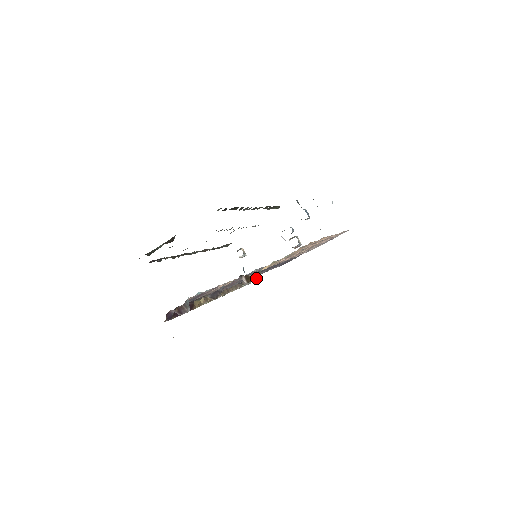
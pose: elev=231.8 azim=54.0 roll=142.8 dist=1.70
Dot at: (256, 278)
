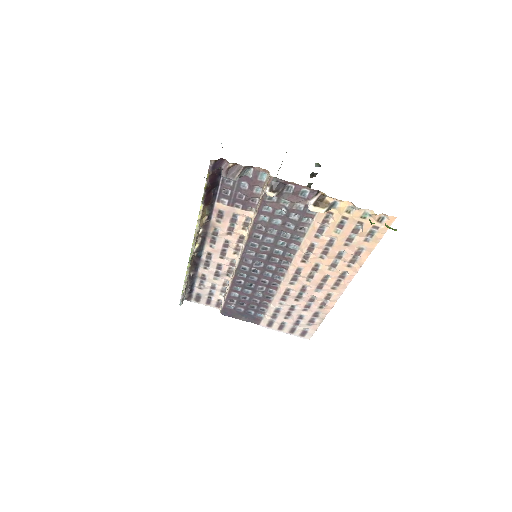
Dot at: (322, 209)
